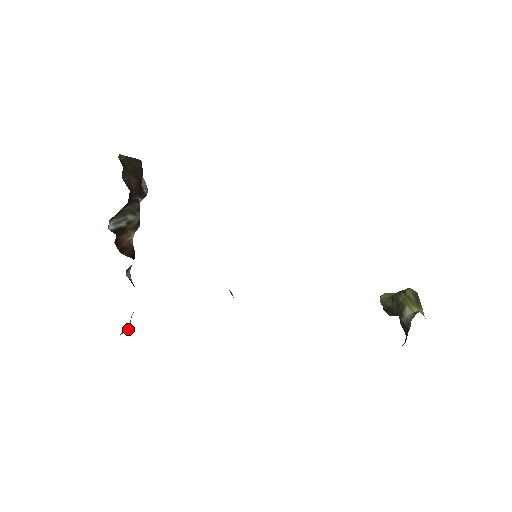
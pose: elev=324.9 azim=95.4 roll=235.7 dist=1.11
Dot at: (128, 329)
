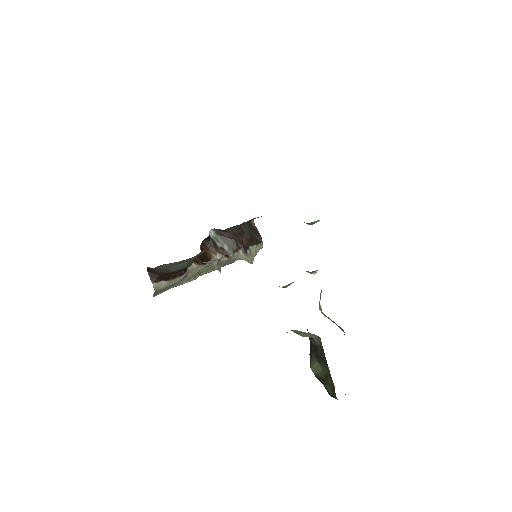
Dot at: (154, 280)
